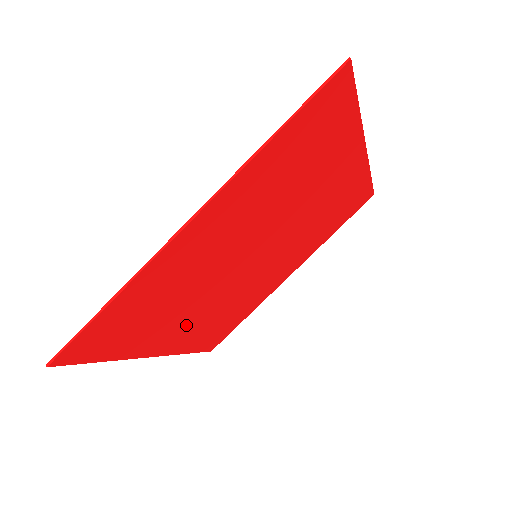
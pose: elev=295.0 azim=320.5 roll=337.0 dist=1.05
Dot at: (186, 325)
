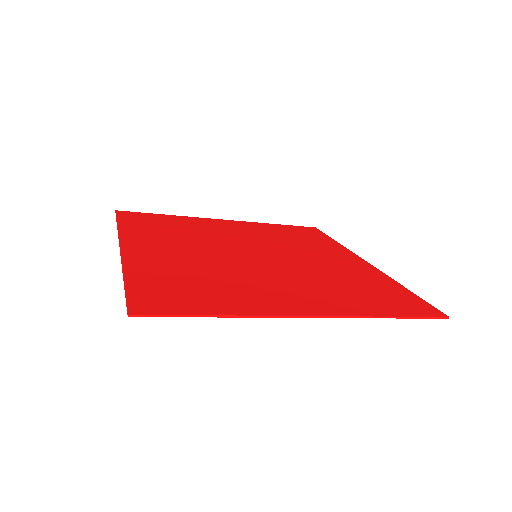
Dot at: (167, 251)
